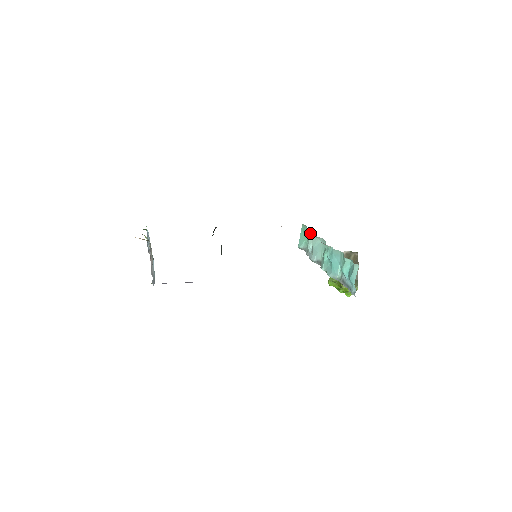
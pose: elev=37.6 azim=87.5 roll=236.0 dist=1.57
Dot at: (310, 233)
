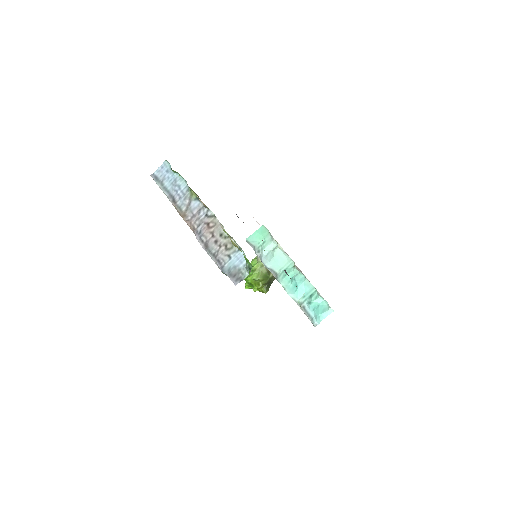
Dot at: (273, 242)
